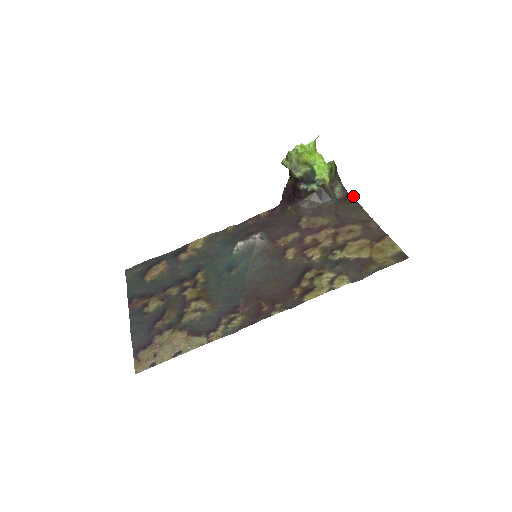
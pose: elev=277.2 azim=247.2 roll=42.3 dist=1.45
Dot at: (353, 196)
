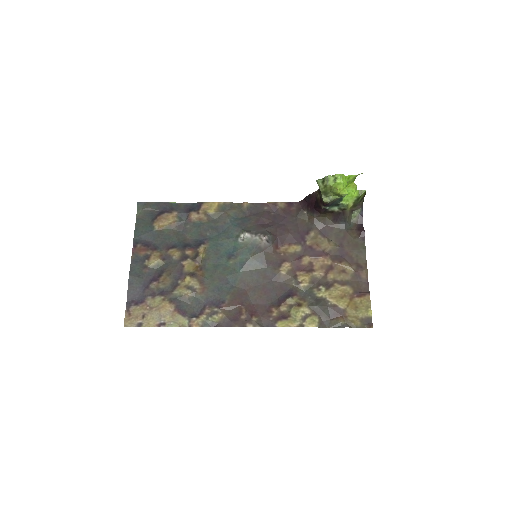
Dot at: (364, 231)
